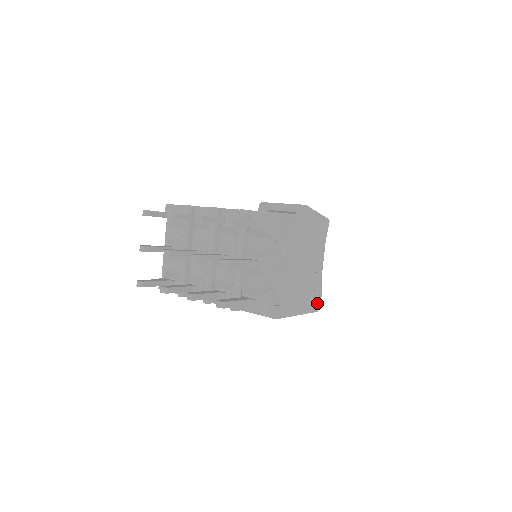
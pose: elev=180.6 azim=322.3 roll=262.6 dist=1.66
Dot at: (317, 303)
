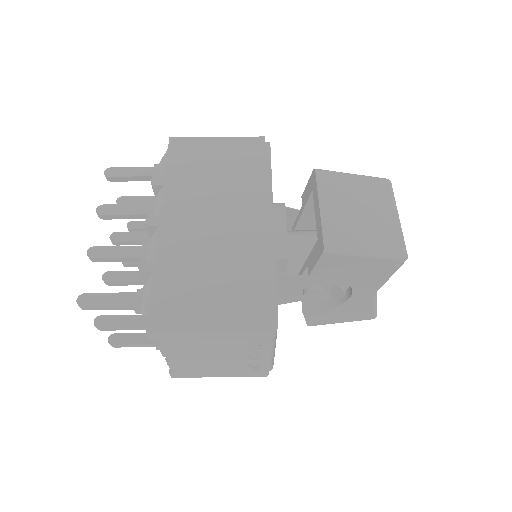
Dot at: (265, 372)
